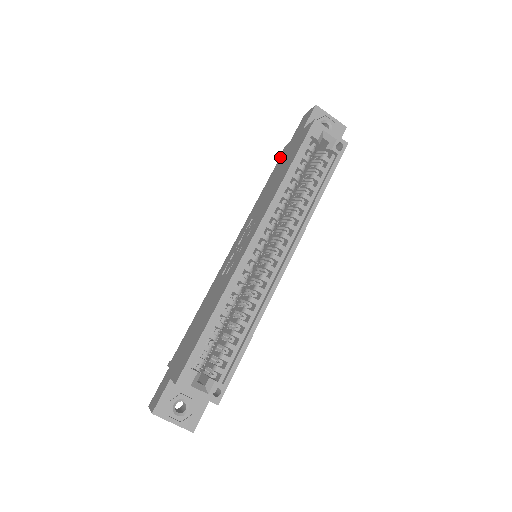
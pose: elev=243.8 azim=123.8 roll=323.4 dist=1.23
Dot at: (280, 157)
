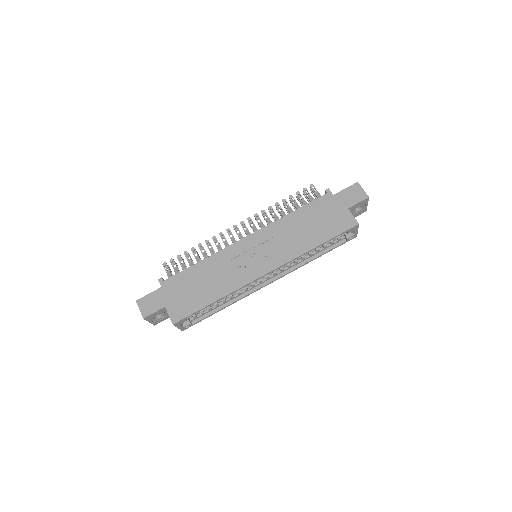
Dot at: (320, 198)
